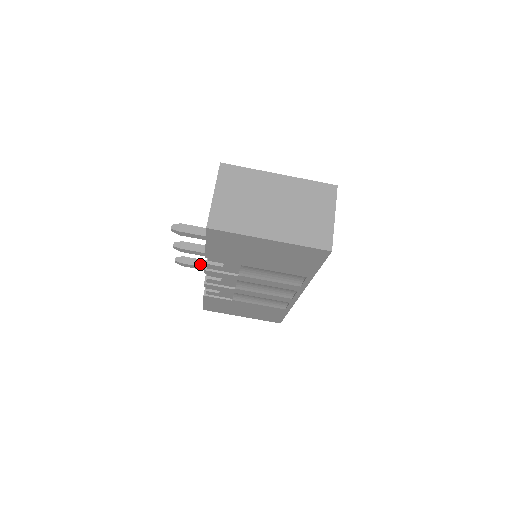
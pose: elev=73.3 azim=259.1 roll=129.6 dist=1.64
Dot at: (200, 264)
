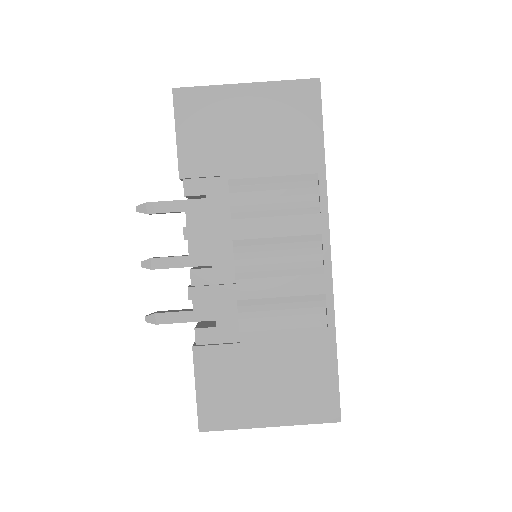
Dot at: (182, 310)
